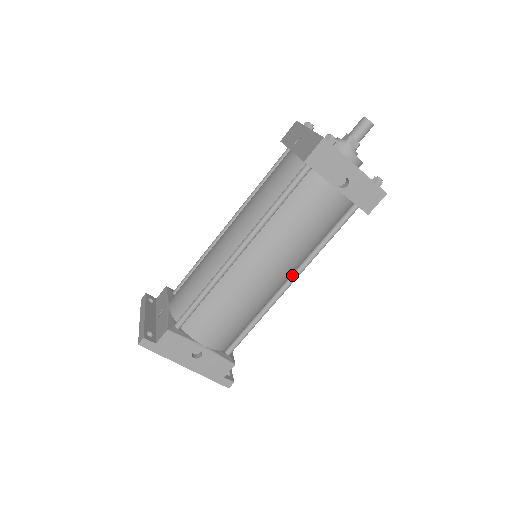
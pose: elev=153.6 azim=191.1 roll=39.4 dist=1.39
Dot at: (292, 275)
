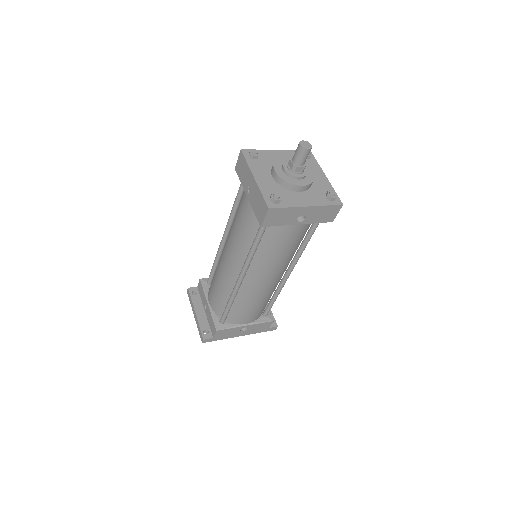
Dot at: (289, 268)
